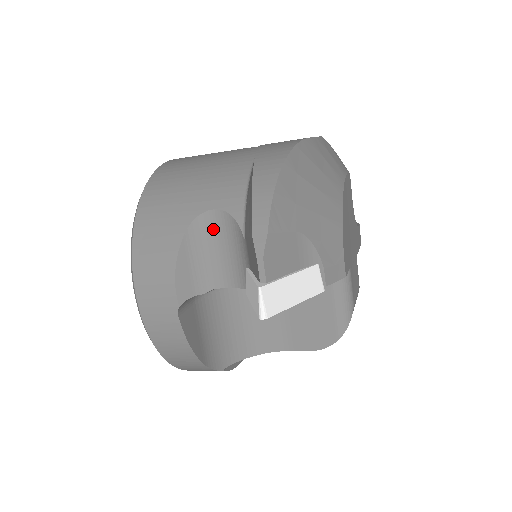
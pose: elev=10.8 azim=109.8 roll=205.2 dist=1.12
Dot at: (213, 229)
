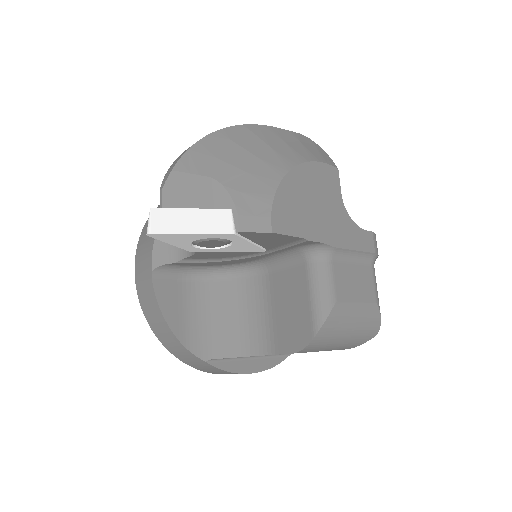
Dot at: occluded
